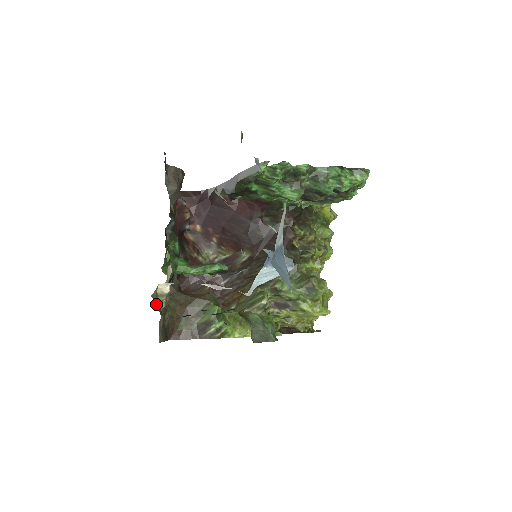
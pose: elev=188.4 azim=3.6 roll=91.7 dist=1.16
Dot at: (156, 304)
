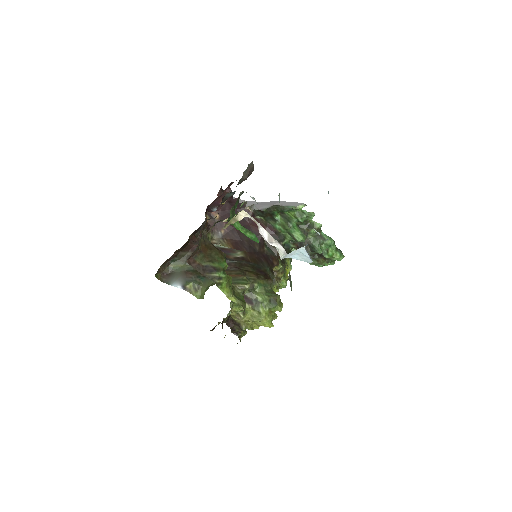
Dot at: occluded
